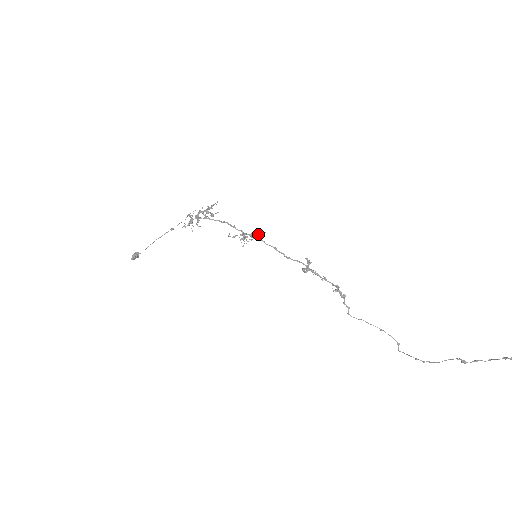
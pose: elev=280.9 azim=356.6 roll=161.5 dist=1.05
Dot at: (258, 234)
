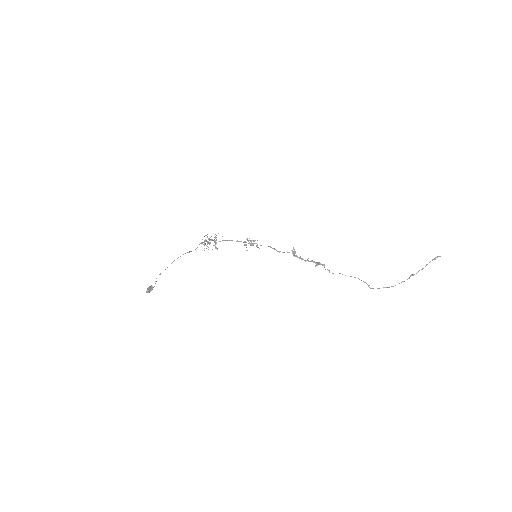
Dot at: occluded
